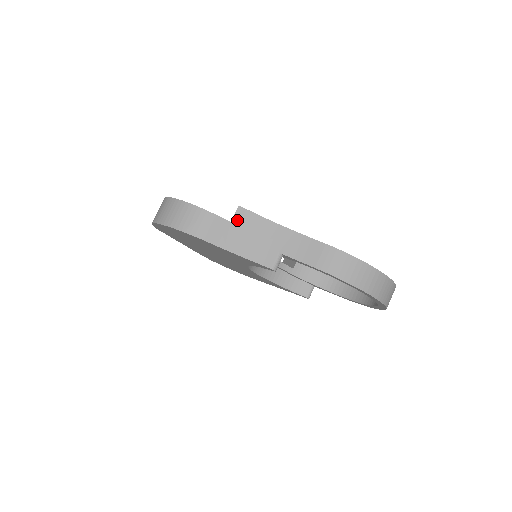
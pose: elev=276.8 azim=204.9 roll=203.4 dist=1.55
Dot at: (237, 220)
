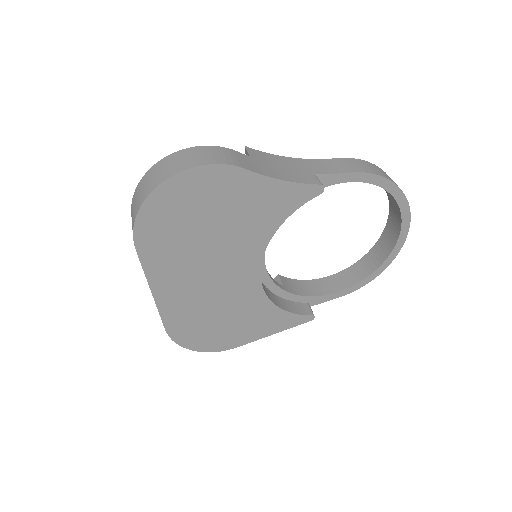
Dot at: (254, 156)
